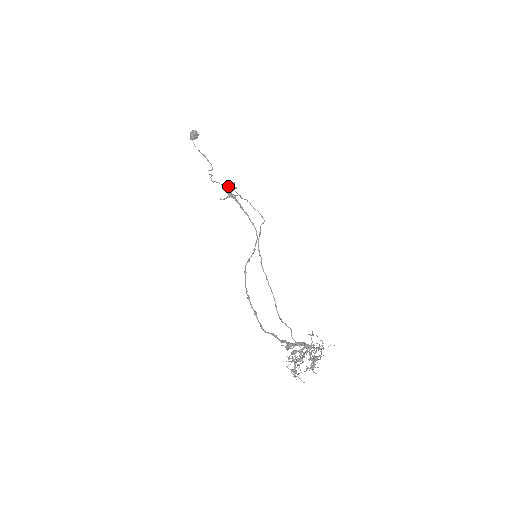
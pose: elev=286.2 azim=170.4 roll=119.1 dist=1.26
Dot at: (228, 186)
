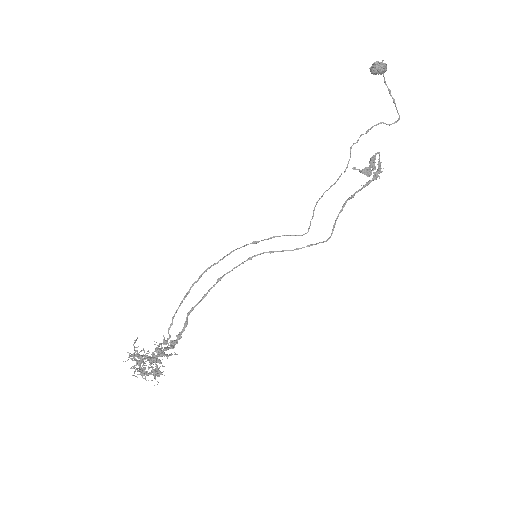
Dot at: (348, 162)
